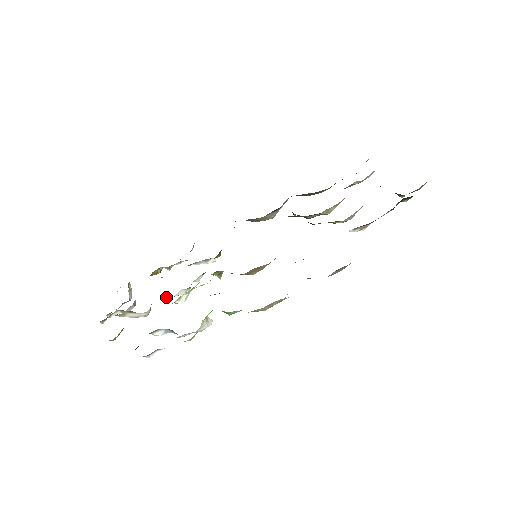
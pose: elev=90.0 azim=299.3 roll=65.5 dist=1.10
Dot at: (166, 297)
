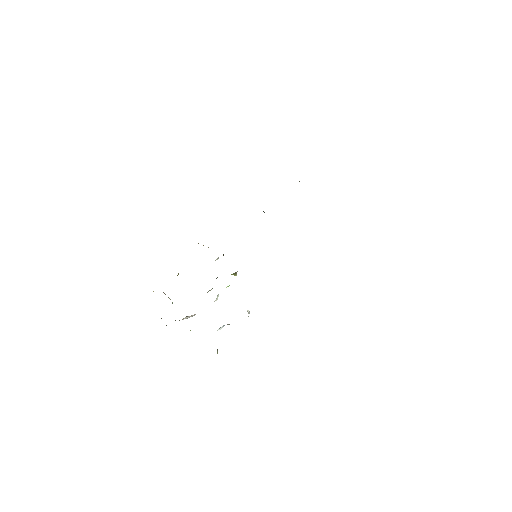
Dot at: occluded
